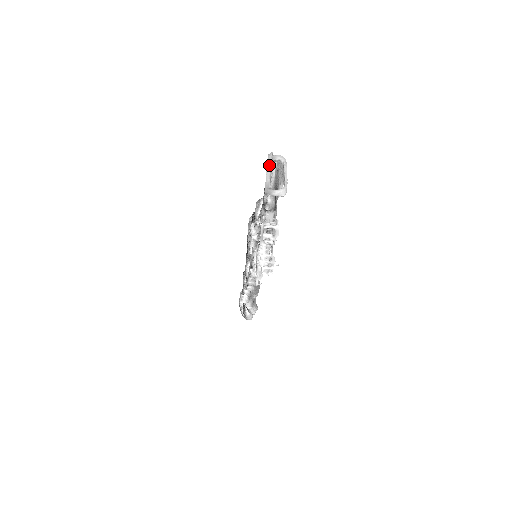
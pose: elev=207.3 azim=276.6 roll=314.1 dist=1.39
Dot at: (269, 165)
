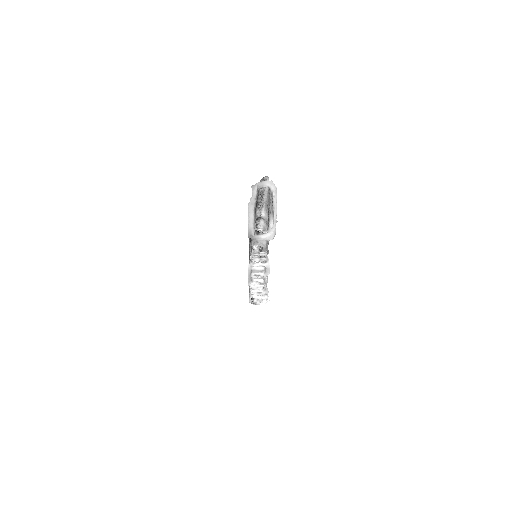
Dot at: (252, 204)
